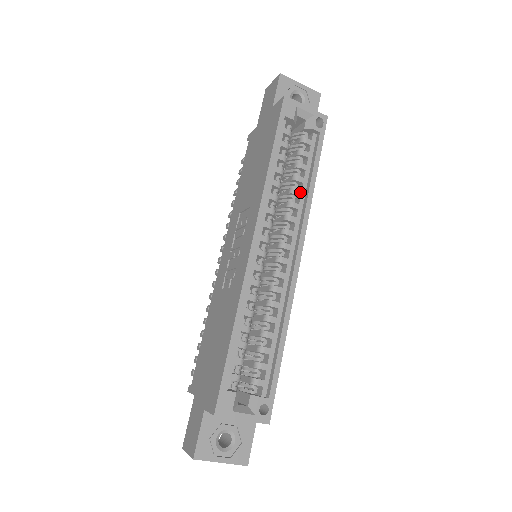
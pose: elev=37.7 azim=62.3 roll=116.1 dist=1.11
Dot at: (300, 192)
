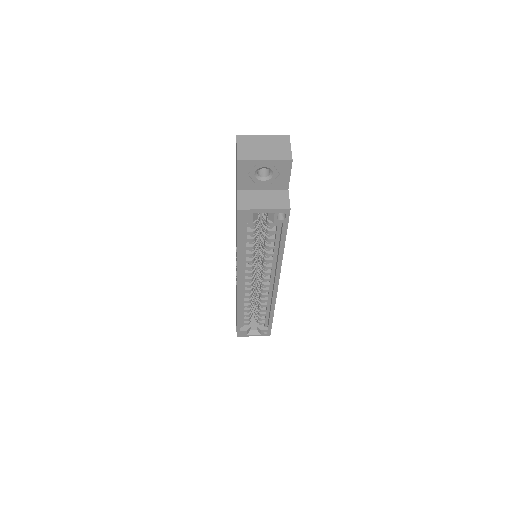
Dot at: (272, 254)
